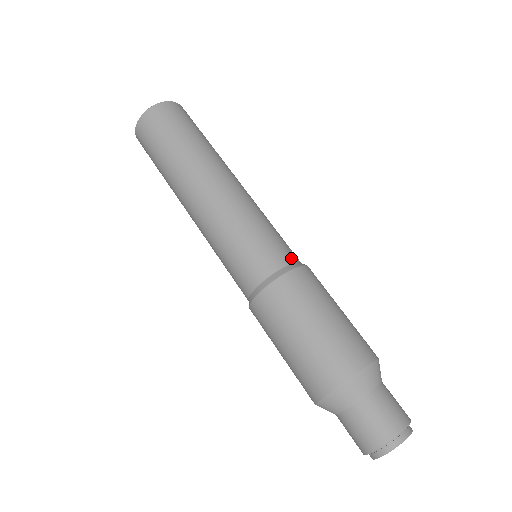
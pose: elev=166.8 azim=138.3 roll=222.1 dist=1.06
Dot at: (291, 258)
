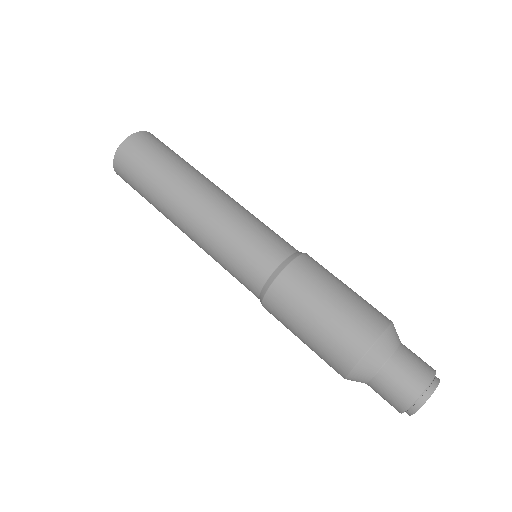
Dot at: (280, 256)
